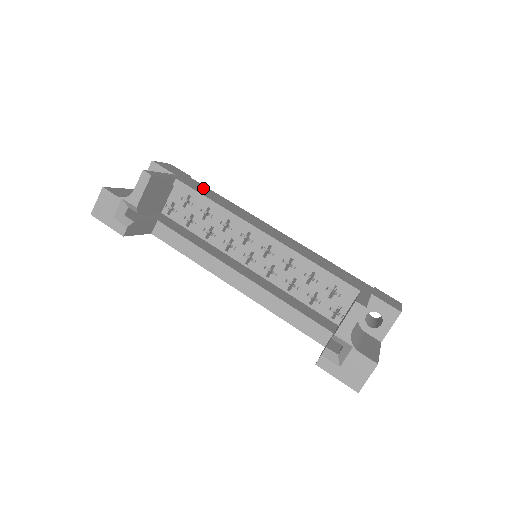
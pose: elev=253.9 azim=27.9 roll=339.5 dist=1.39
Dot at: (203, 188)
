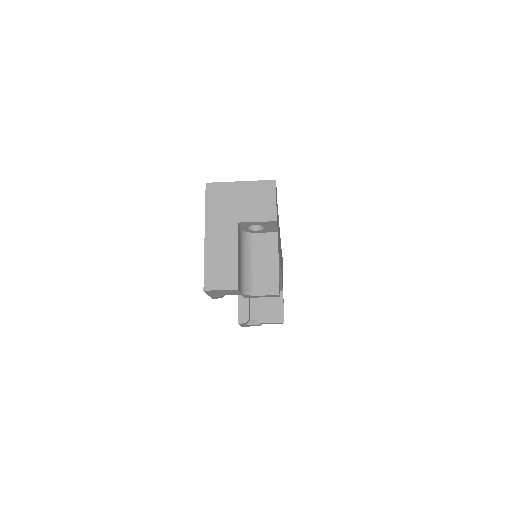
Dot at: occluded
